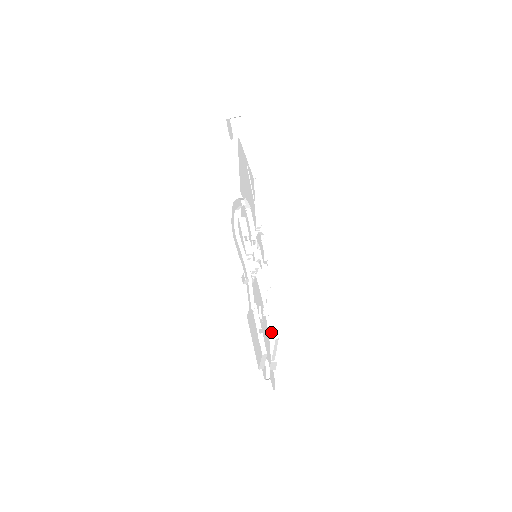
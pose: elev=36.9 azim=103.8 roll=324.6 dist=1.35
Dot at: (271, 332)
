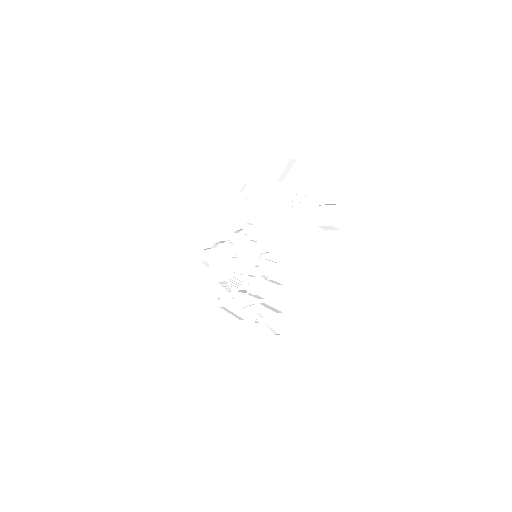
Dot at: occluded
